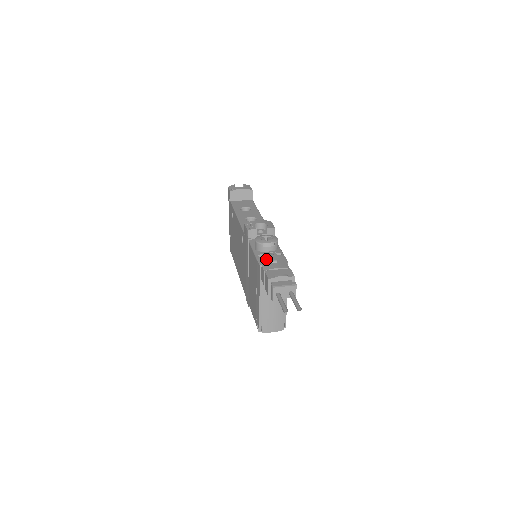
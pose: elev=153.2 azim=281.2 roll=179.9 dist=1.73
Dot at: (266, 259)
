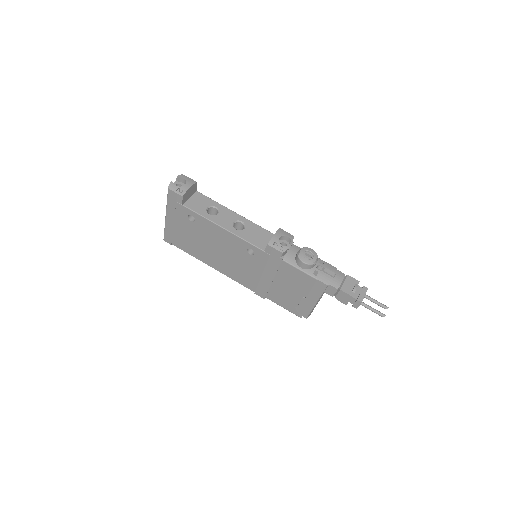
Dot at: (325, 276)
